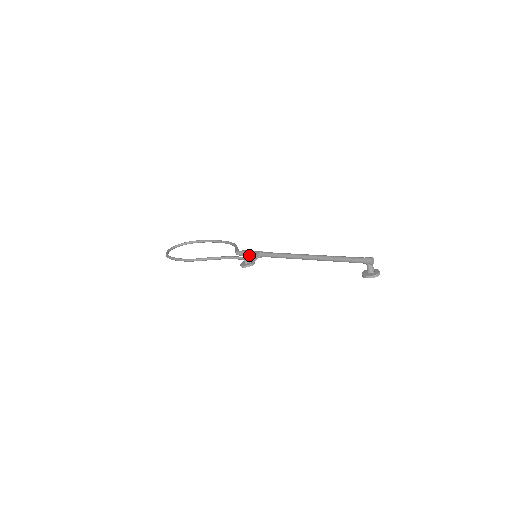
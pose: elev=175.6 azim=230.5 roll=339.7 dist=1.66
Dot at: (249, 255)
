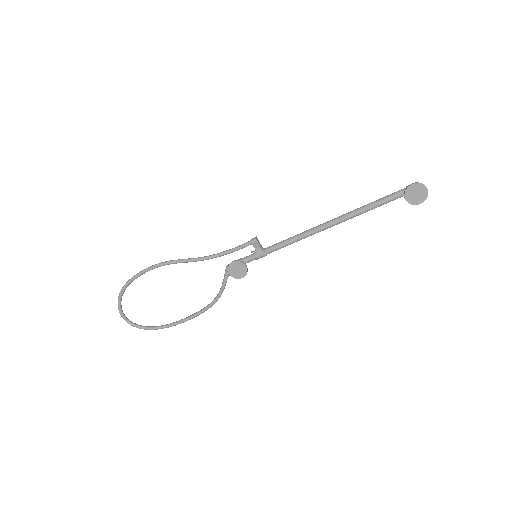
Dot at: (247, 257)
